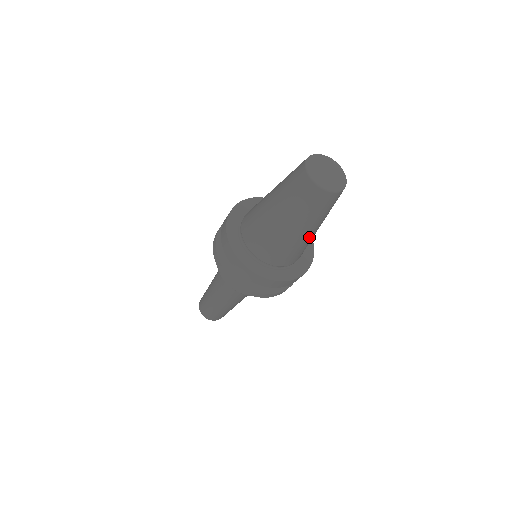
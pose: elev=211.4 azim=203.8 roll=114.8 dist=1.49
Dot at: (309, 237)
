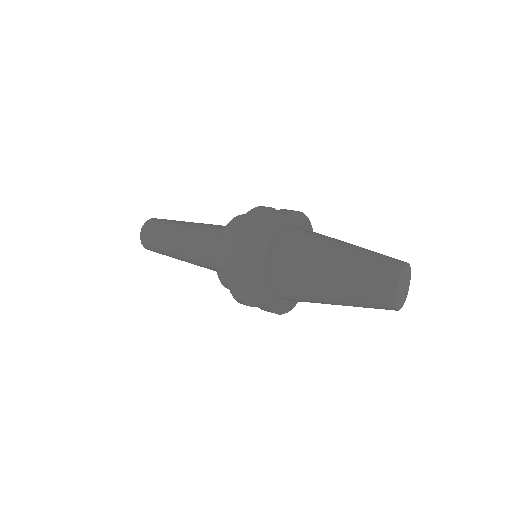
Dot at: occluded
